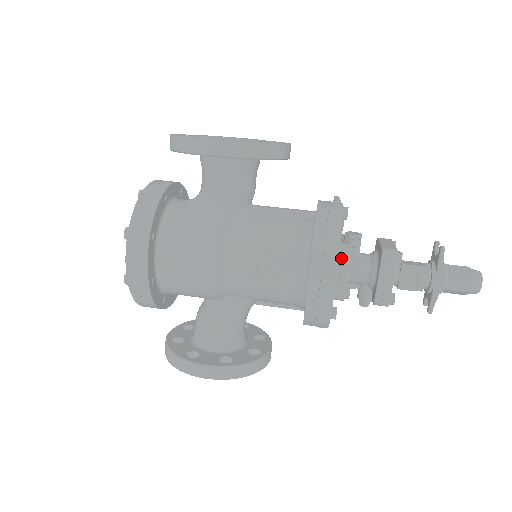
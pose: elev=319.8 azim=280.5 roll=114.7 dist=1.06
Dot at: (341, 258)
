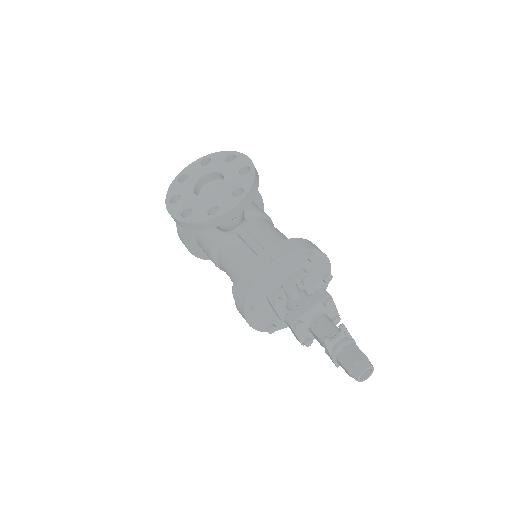
Dot at: (247, 313)
